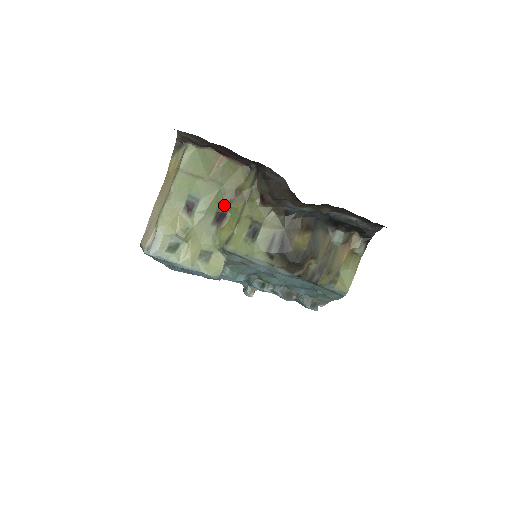
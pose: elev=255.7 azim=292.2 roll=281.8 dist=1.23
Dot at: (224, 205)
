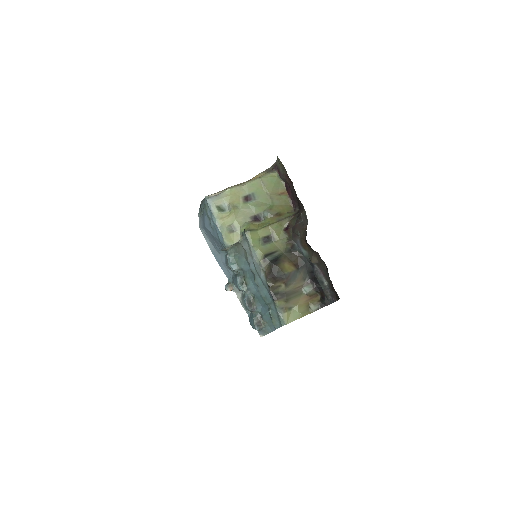
Dot at: (265, 214)
